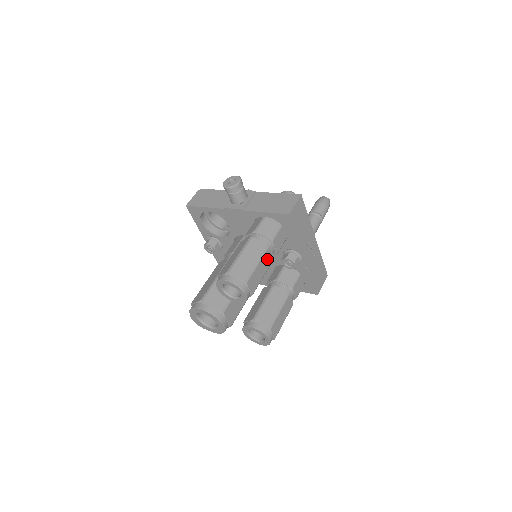
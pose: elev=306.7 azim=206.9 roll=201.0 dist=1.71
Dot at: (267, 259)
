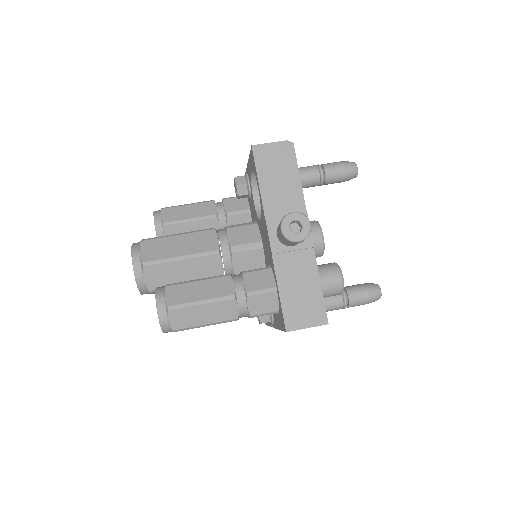
Dot at: occluded
